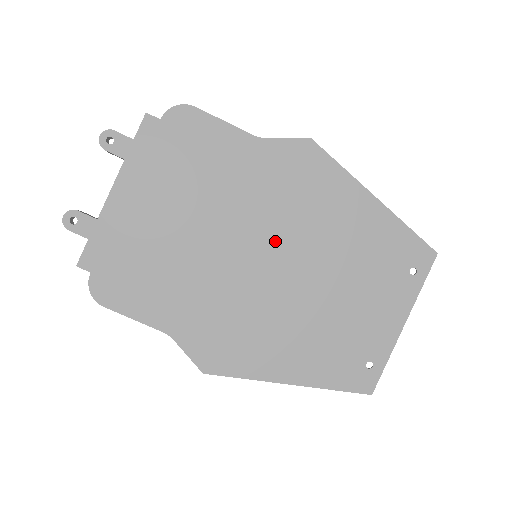
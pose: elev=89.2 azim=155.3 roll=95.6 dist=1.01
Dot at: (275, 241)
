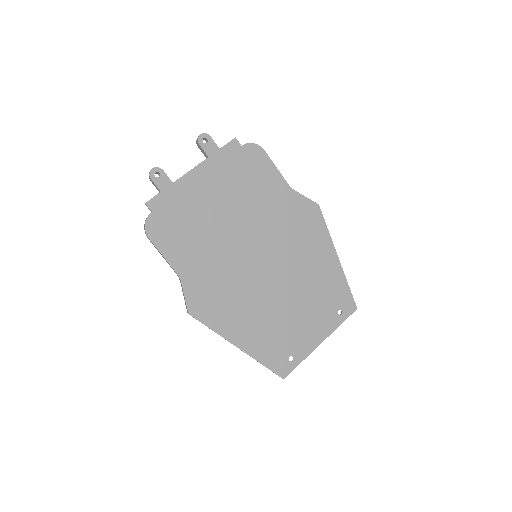
Dot at: (272, 253)
